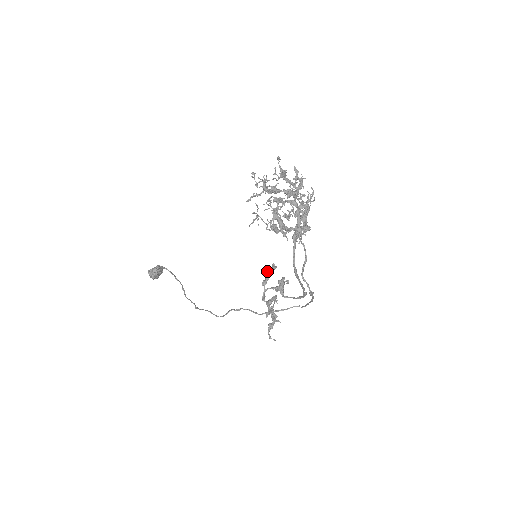
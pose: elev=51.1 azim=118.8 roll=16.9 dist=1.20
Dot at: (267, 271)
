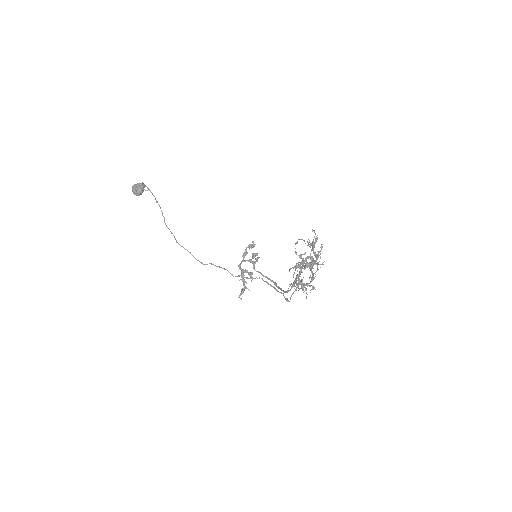
Dot at: (249, 248)
